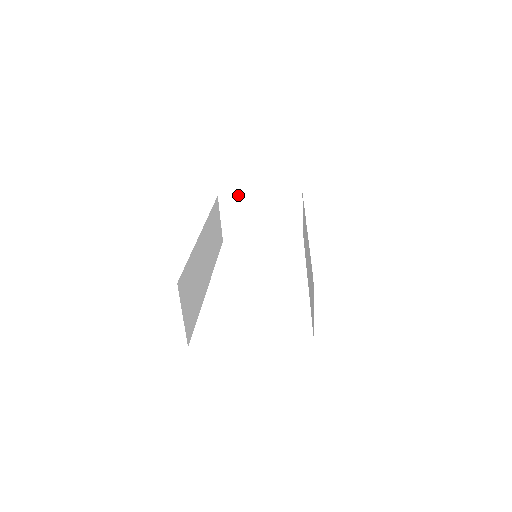
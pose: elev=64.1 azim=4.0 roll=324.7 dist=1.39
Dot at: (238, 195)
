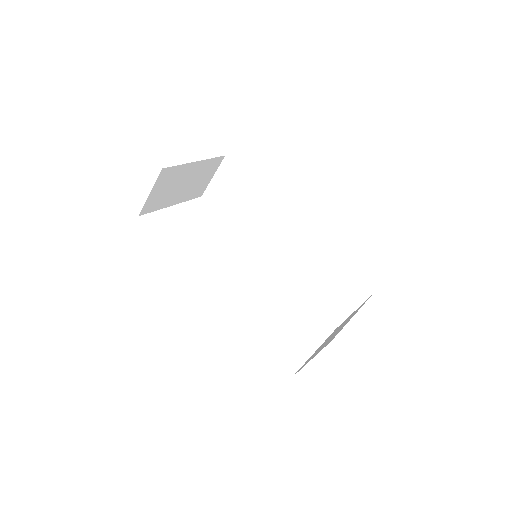
Dot at: (179, 165)
